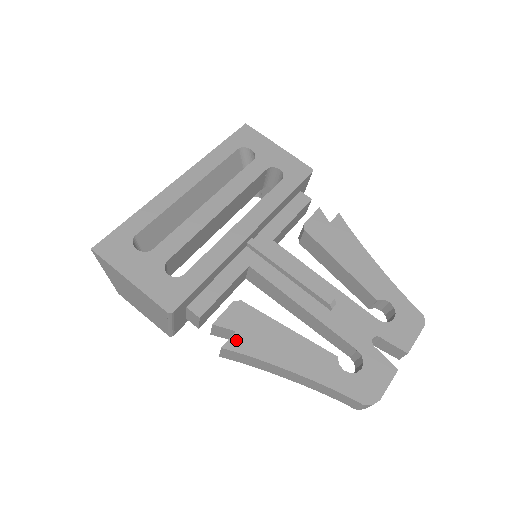
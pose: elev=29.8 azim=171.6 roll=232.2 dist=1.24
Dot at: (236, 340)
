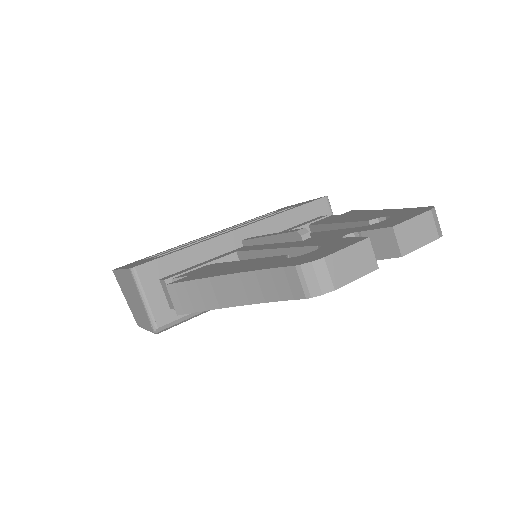
Dot at: (184, 278)
